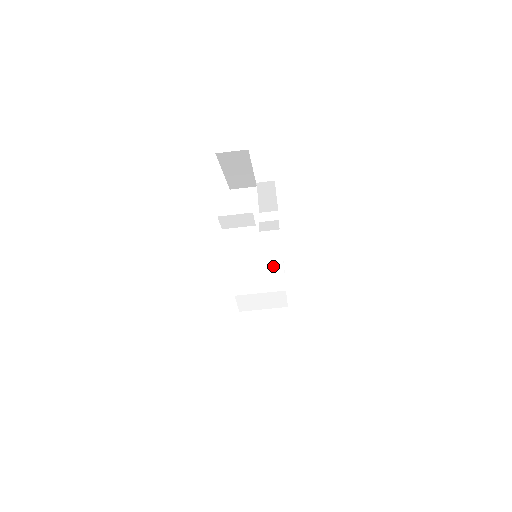
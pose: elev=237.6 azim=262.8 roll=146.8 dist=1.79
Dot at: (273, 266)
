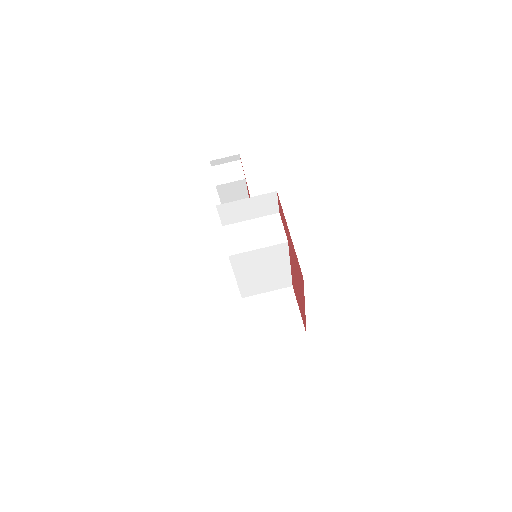
Dot at: (279, 277)
